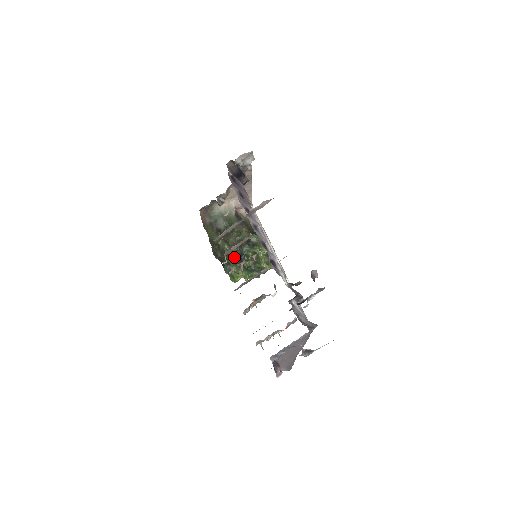
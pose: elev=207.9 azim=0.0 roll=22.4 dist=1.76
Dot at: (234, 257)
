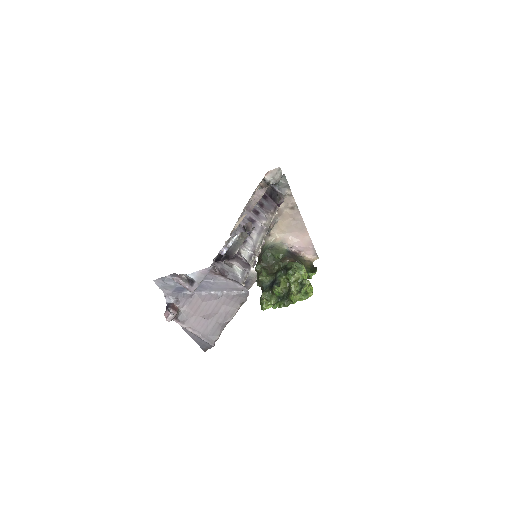
Dot at: (269, 285)
